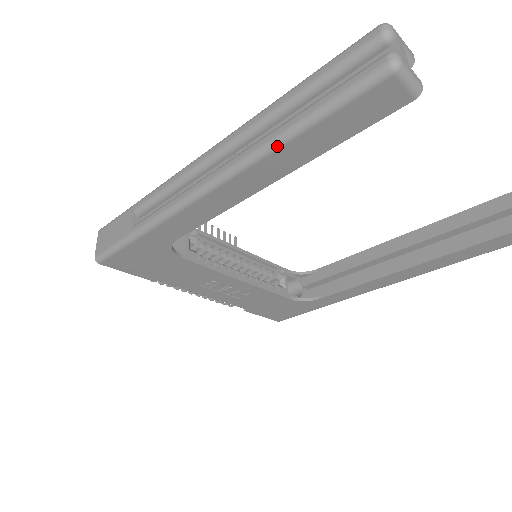
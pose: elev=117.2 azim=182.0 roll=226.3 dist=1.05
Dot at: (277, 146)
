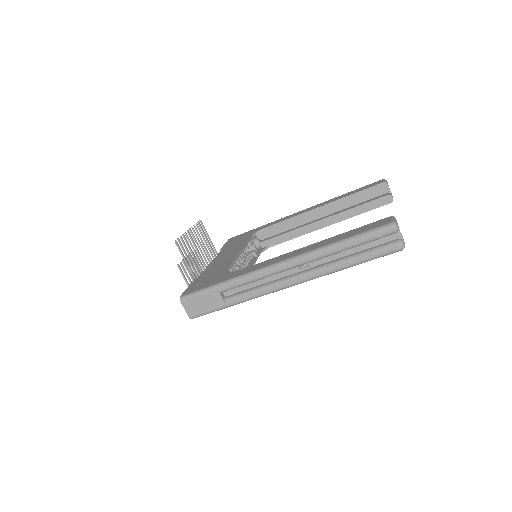
Dot at: occluded
